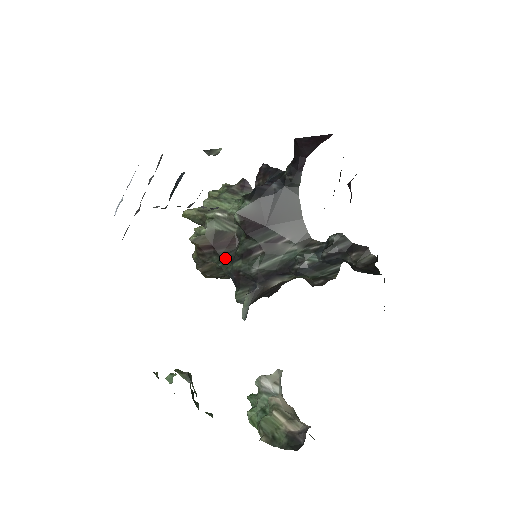
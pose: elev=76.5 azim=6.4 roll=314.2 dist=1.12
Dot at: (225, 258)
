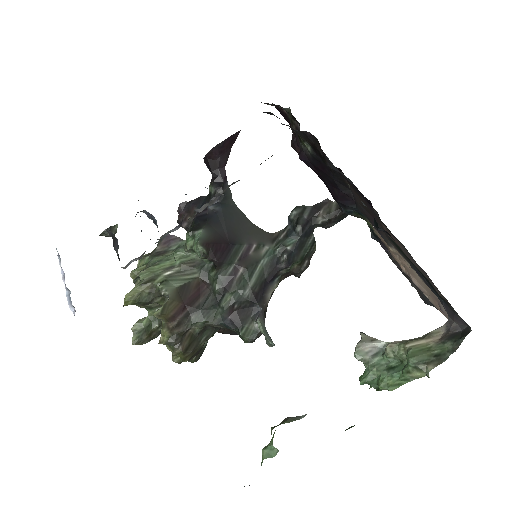
Dot at: (206, 308)
